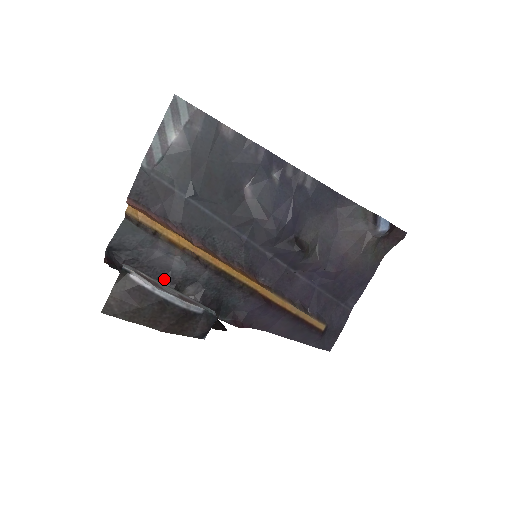
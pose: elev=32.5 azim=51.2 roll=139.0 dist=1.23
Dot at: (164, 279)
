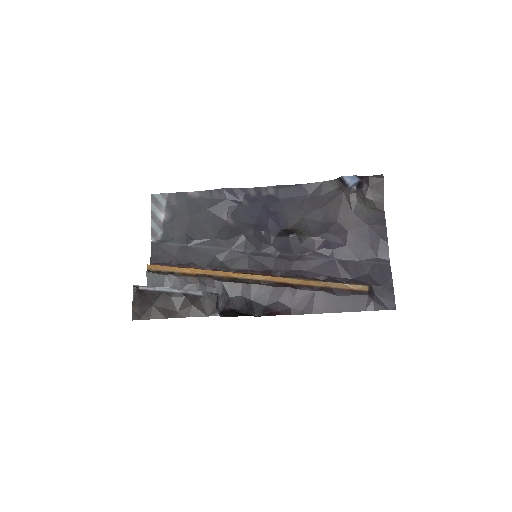
Dot at: occluded
